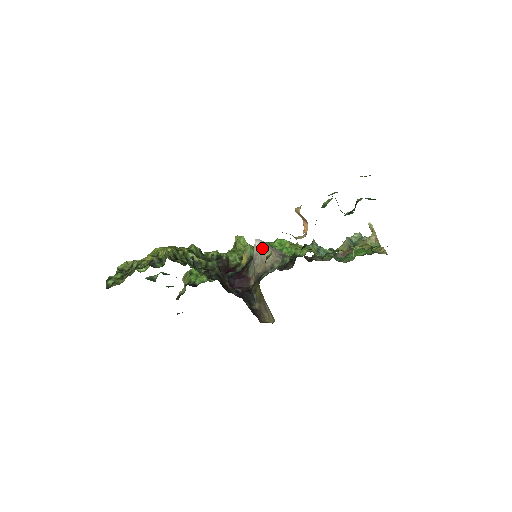
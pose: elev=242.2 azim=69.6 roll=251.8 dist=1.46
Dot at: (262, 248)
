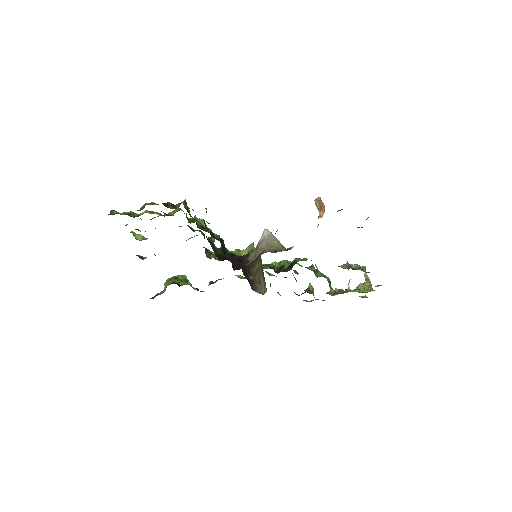
Dot at: (270, 236)
